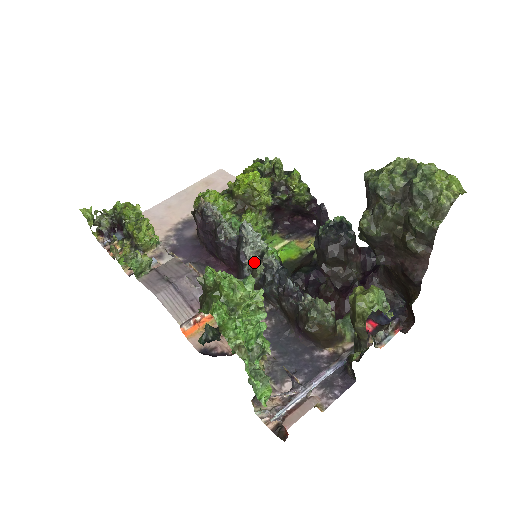
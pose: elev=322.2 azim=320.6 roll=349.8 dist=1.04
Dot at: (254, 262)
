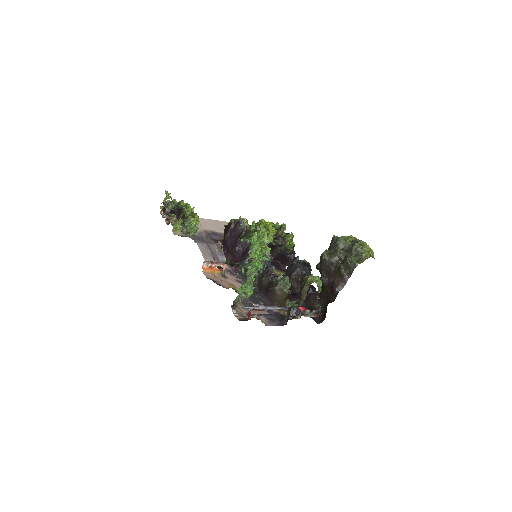
Dot at: occluded
